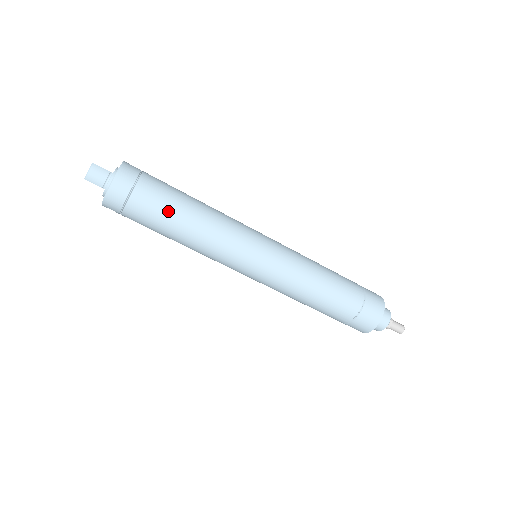
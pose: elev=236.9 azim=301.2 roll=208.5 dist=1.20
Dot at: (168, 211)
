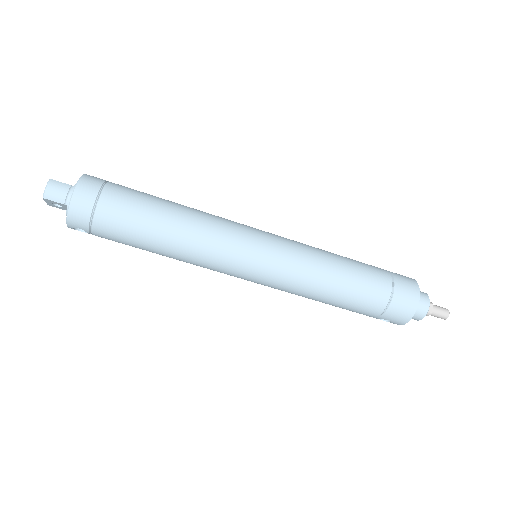
Dot at: (143, 214)
